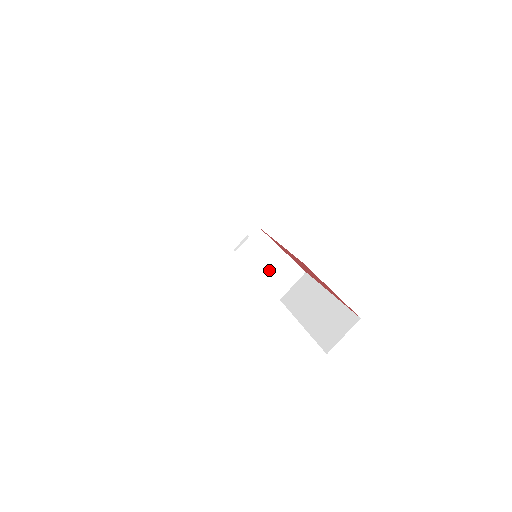
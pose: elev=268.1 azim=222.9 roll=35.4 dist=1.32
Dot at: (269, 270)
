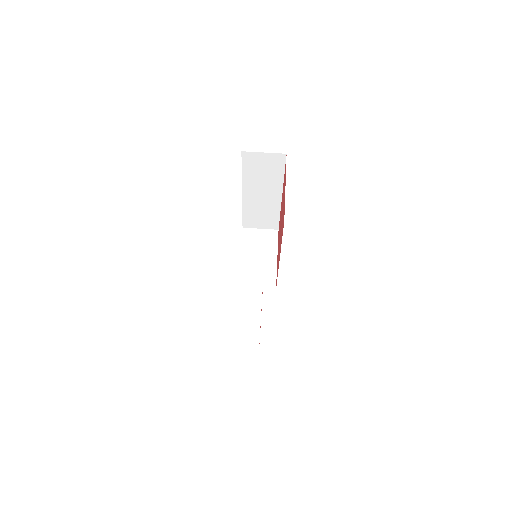
Dot at: (254, 260)
